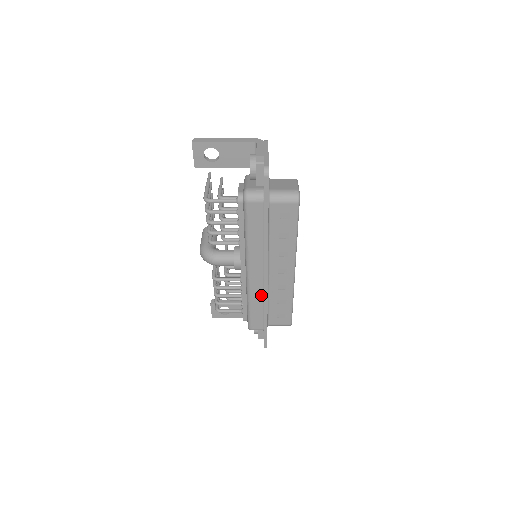
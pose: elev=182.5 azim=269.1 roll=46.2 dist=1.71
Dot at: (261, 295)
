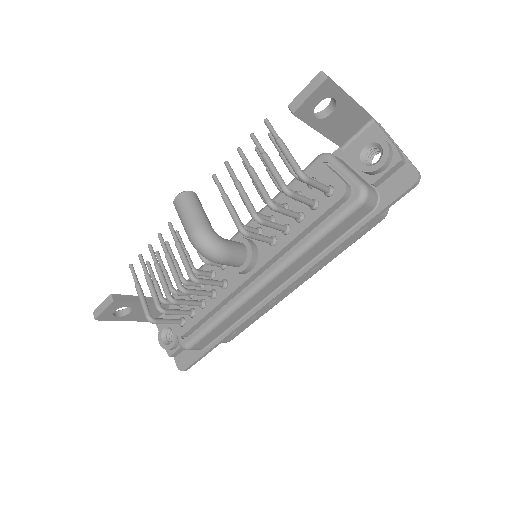
Dot at: (247, 310)
